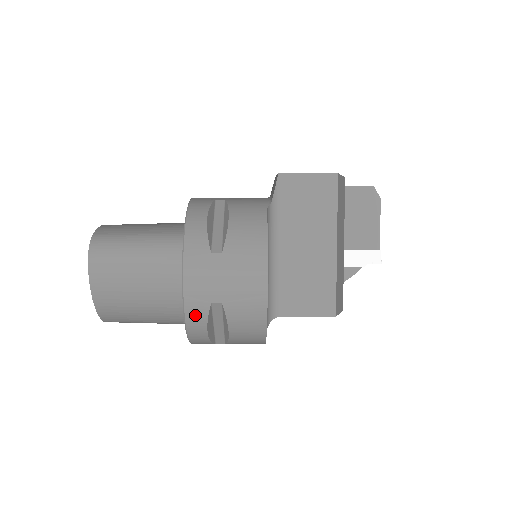
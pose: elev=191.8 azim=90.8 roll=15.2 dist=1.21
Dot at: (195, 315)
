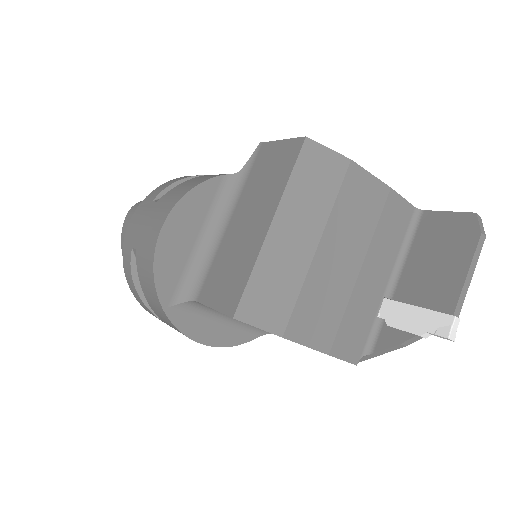
Dot at: (126, 261)
